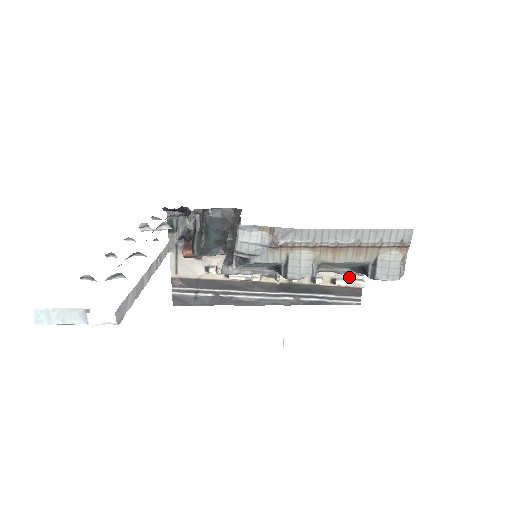
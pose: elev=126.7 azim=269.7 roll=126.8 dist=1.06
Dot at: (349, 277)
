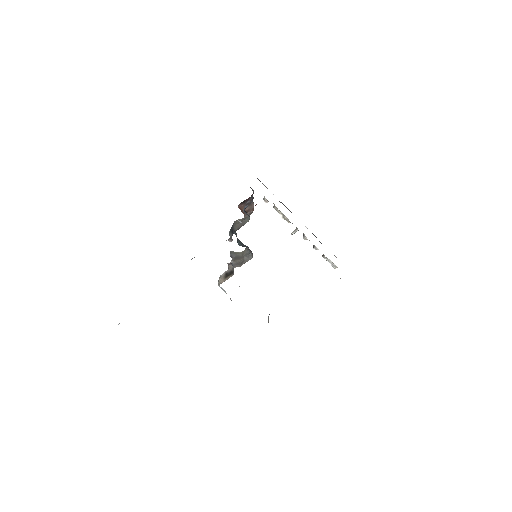
Dot at: (331, 262)
